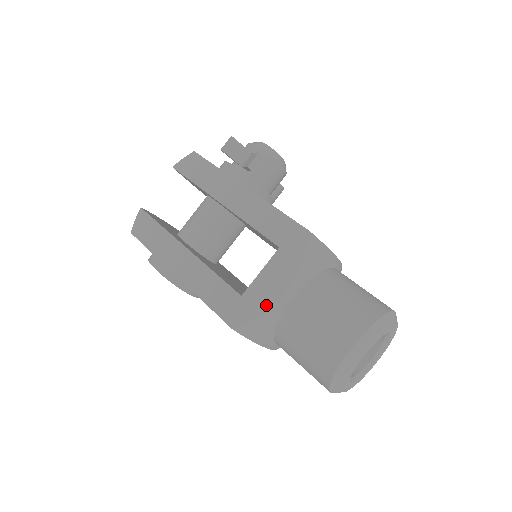
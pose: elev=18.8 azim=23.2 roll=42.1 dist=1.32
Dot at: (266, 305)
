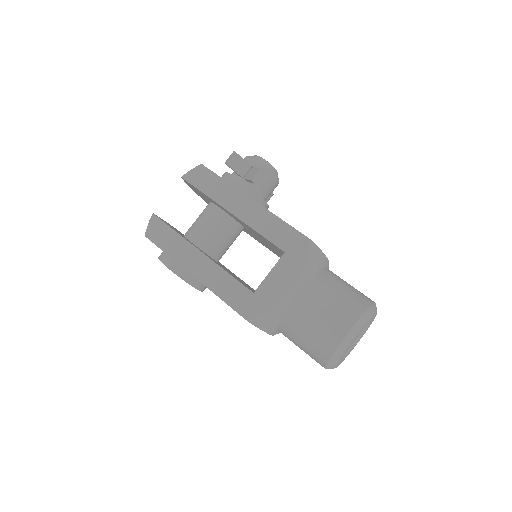
Dot at: (276, 301)
